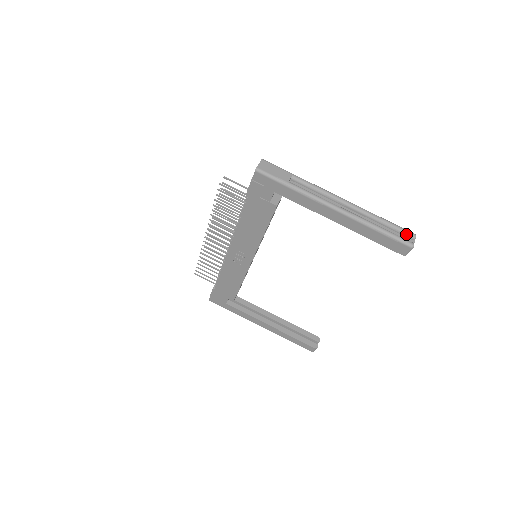
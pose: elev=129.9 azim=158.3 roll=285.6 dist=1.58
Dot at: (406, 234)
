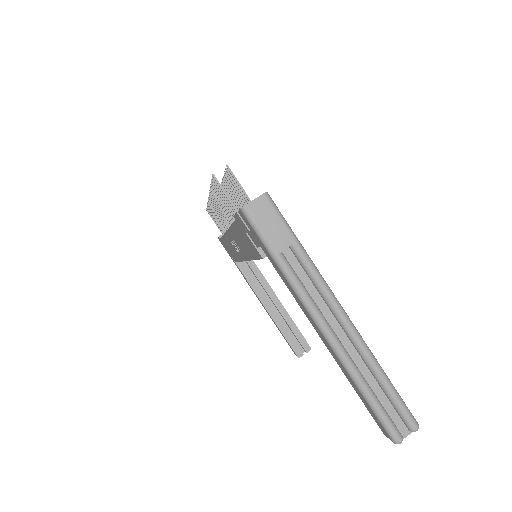
Dot at: (404, 419)
